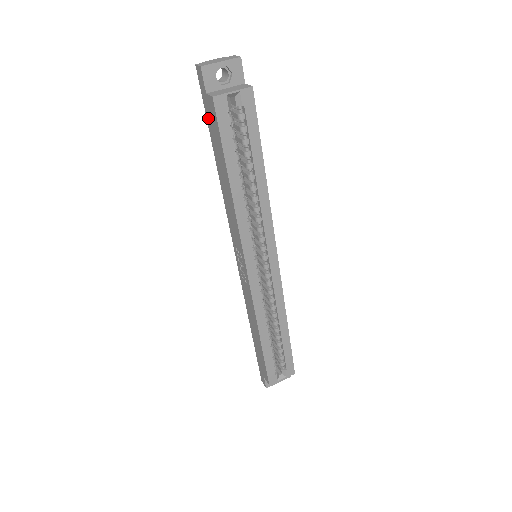
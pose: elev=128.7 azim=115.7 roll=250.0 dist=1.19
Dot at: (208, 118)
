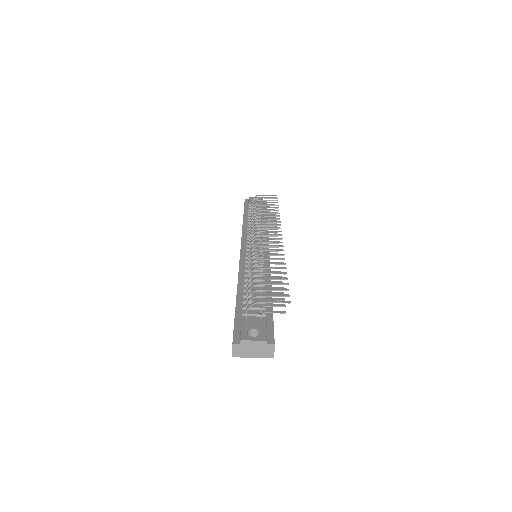
Dot at: occluded
